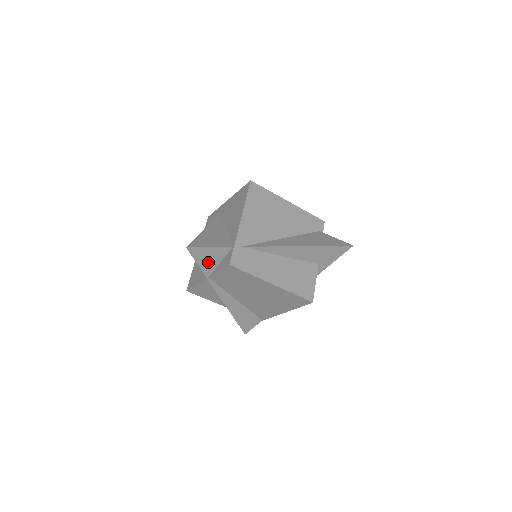
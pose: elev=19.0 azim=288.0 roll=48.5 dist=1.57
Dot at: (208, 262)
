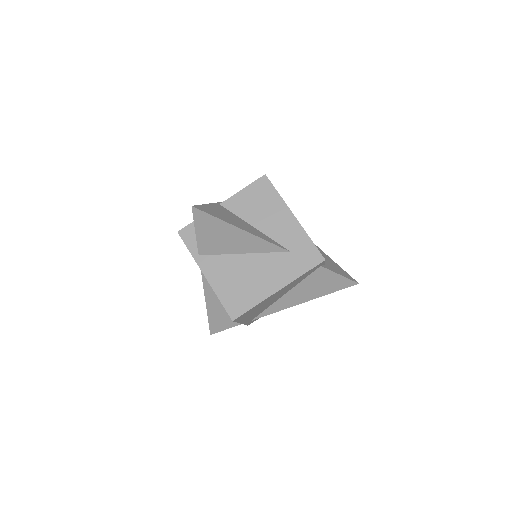
Dot at: occluded
